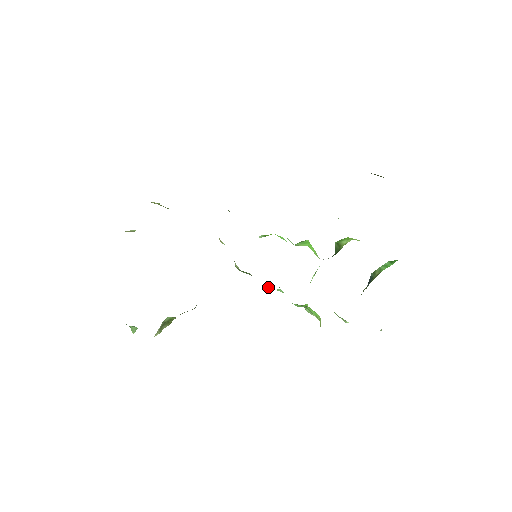
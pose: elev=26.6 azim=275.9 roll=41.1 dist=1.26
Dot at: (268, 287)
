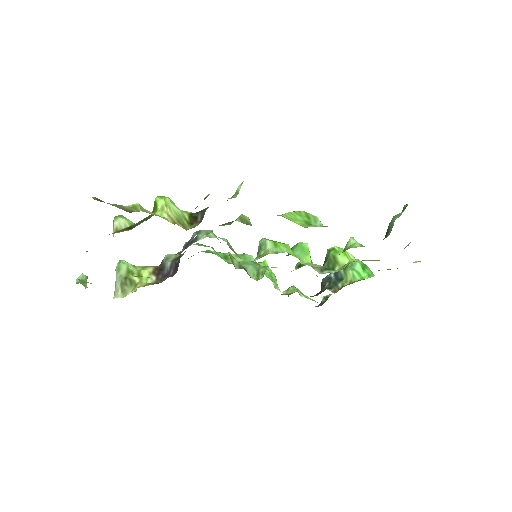
Dot at: (250, 270)
